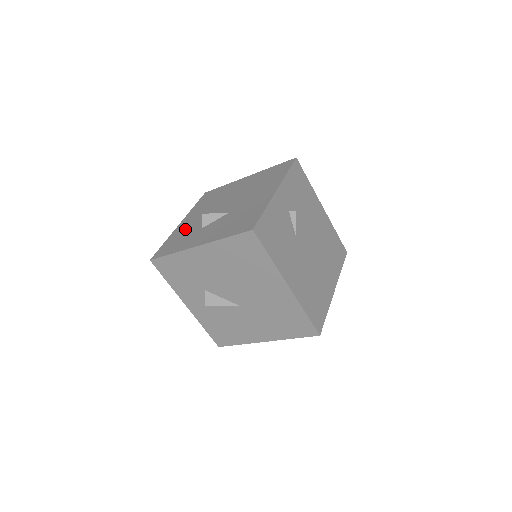
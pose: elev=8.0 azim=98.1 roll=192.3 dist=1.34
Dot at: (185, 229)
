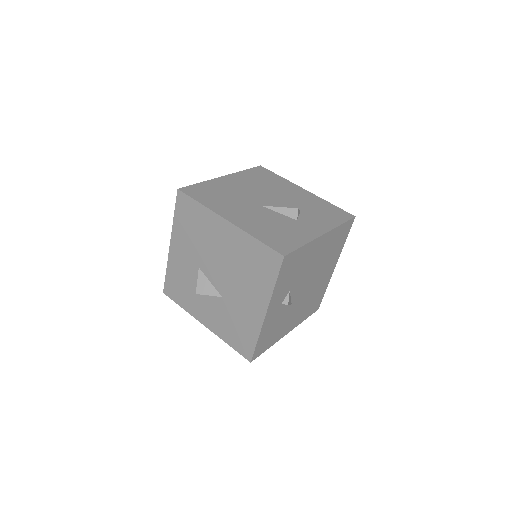
Dot at: (181, 272)
